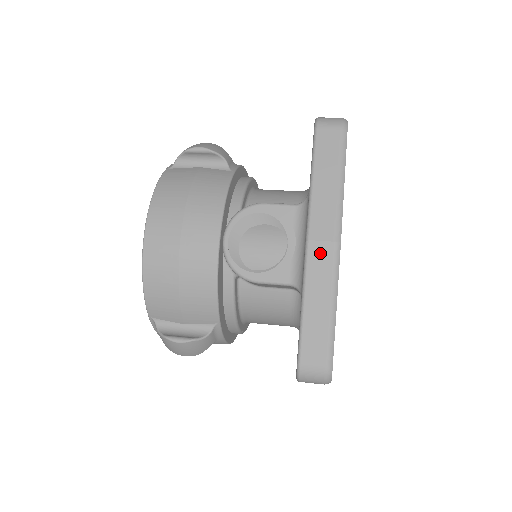
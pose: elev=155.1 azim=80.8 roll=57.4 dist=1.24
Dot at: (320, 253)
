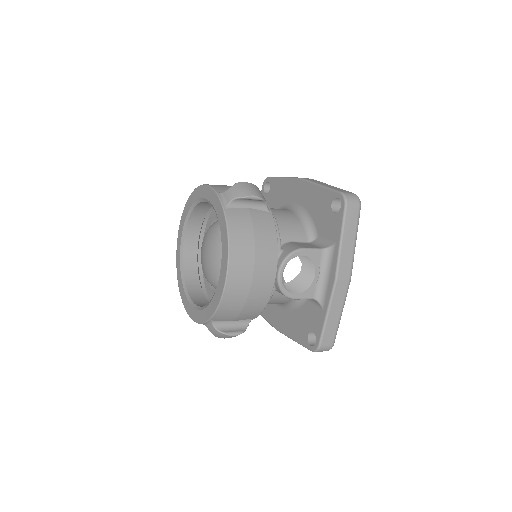
Dot at: (341, 287)
